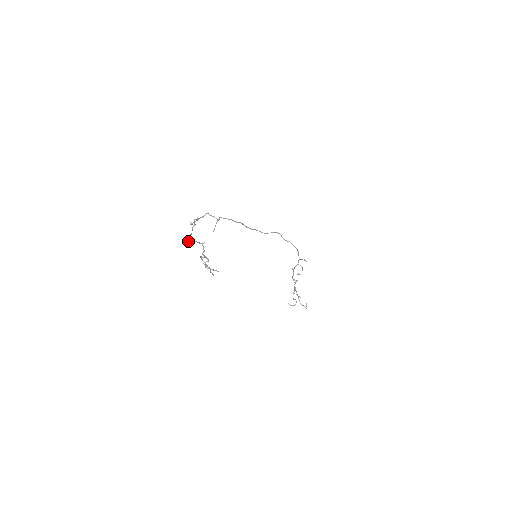
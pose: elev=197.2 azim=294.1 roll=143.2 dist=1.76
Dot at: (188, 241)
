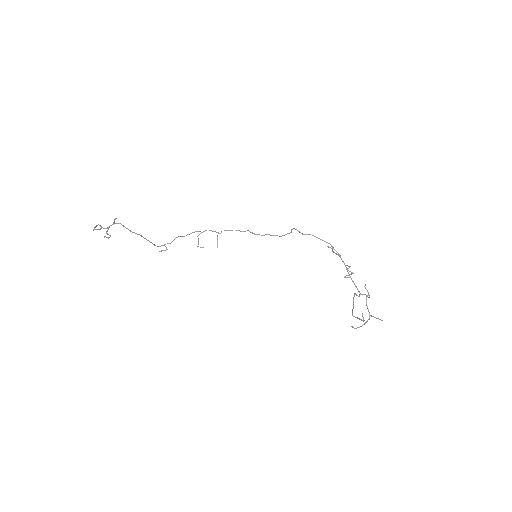
Dot at: (158, 246)
